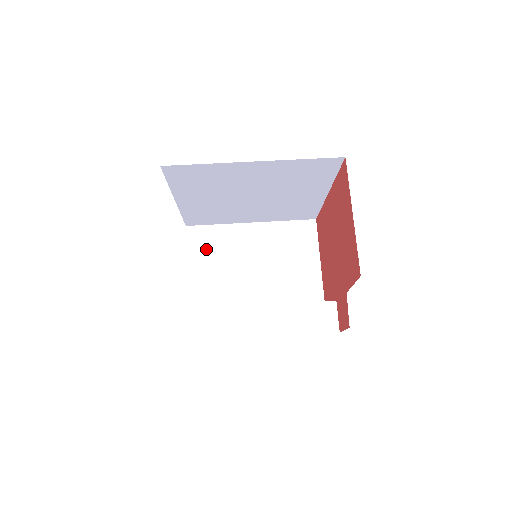
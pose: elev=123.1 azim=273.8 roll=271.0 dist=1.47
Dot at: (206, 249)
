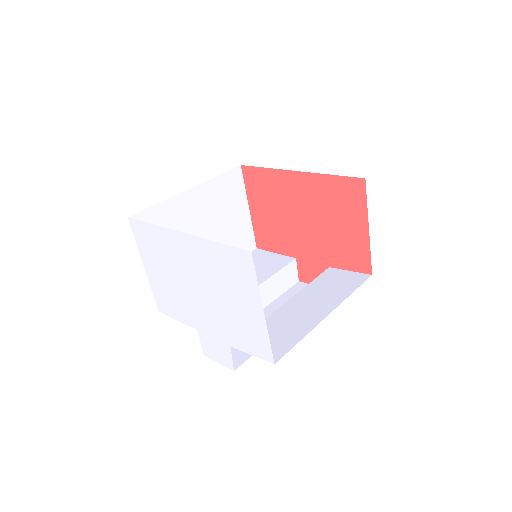
Dot at: occluded
